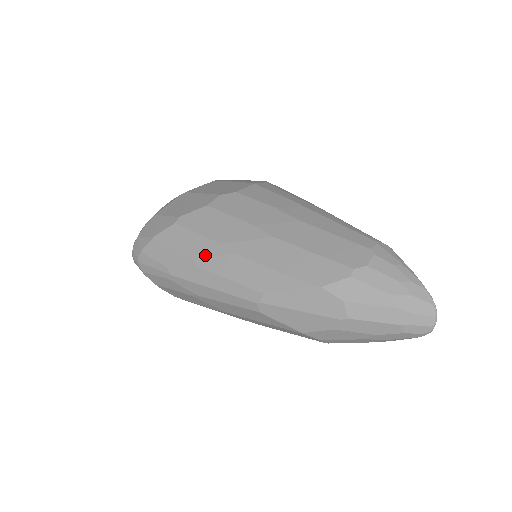
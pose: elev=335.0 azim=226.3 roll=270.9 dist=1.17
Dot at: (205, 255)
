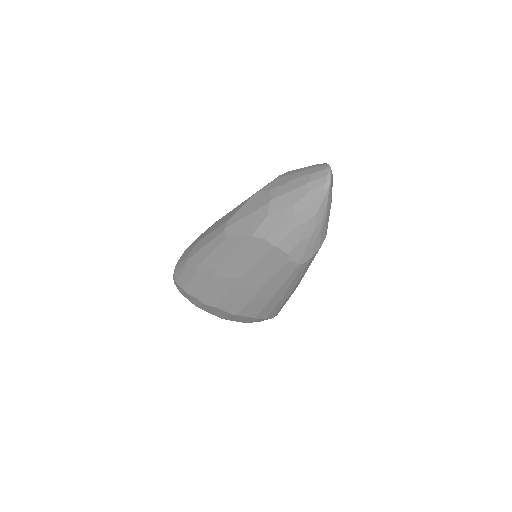
Dot at: (205, 233)
